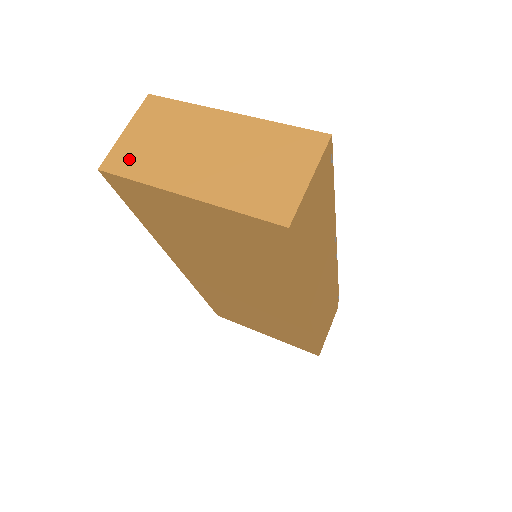
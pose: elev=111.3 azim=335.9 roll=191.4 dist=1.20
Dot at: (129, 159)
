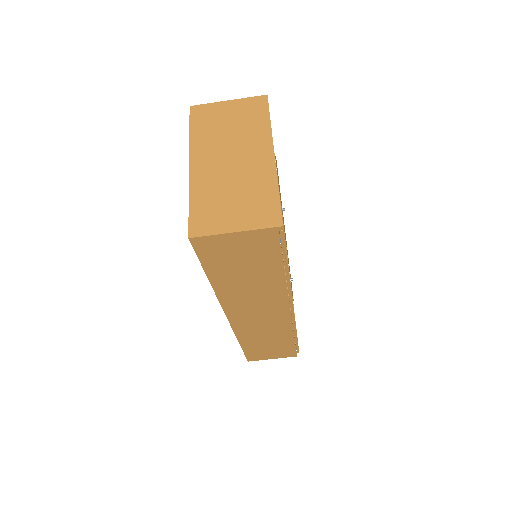
Dot at: (205, 118)
